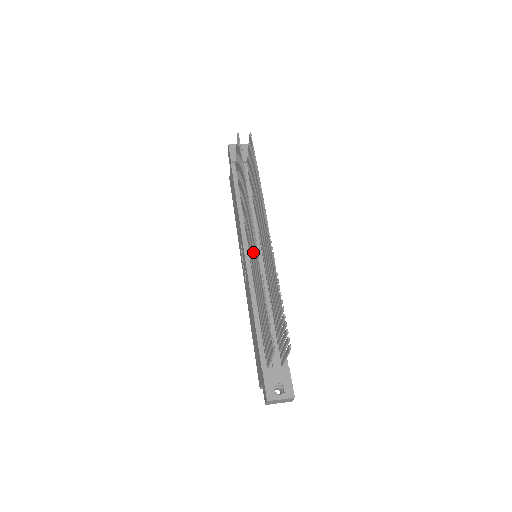
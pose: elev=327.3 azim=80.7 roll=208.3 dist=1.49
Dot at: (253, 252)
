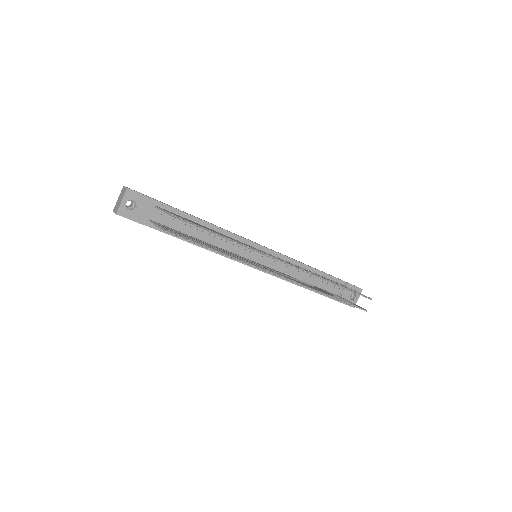
Dot at: occluded
